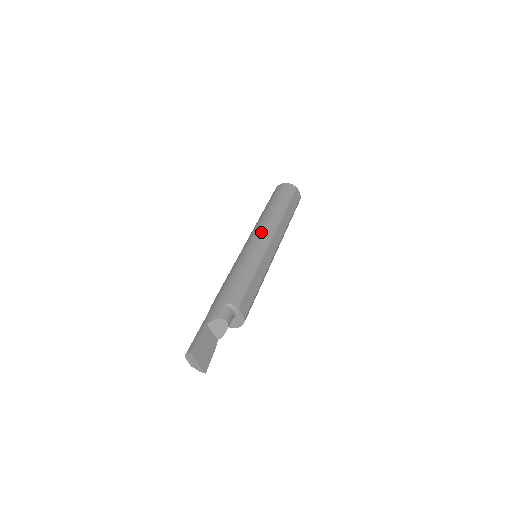
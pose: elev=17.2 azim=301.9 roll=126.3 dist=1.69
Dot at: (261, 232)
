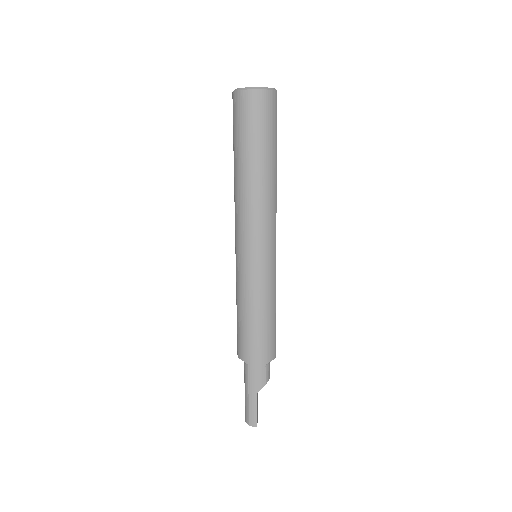
Dot at: (264, 235)
